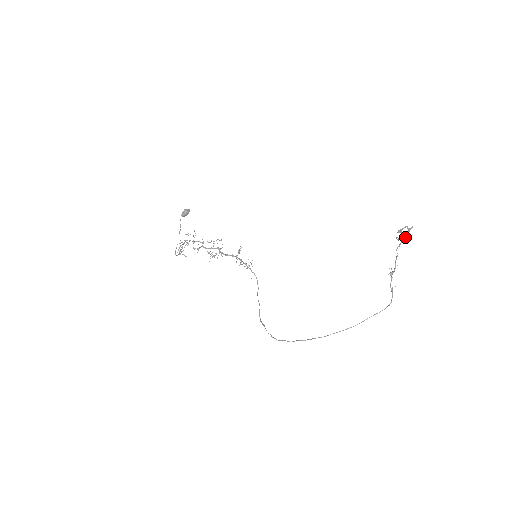
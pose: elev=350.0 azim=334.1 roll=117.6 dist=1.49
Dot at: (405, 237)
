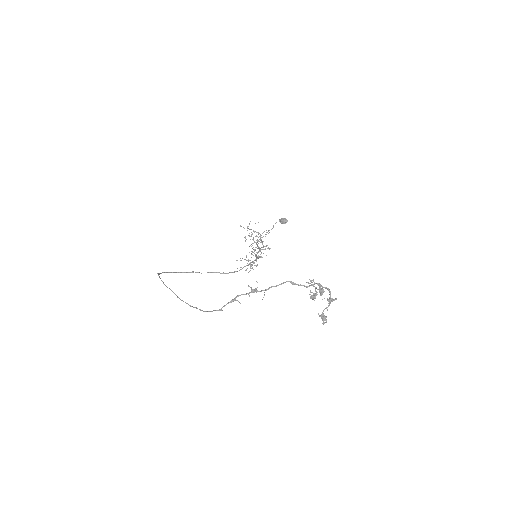
Dot at: occluded
